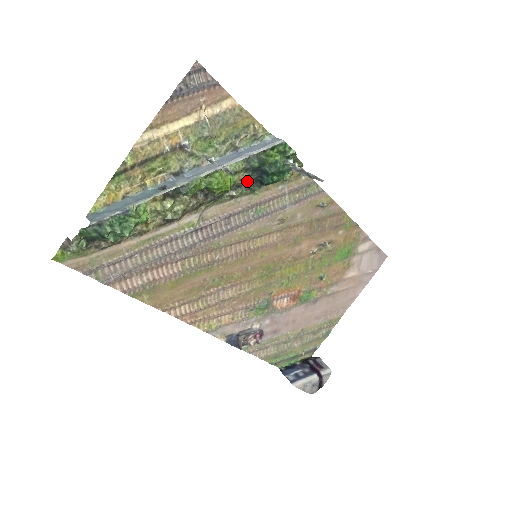
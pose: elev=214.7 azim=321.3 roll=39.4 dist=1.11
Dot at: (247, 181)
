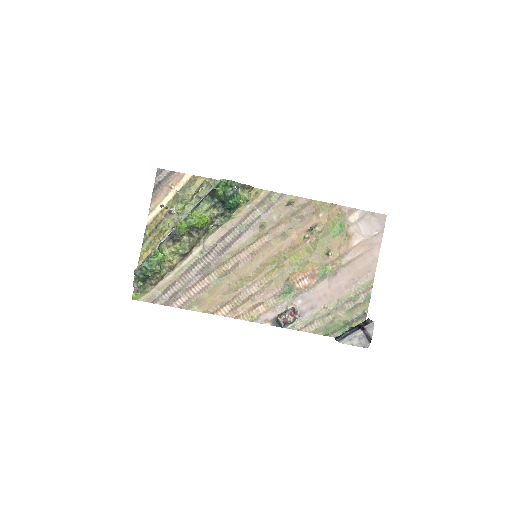
Dot at: (218, 212)
